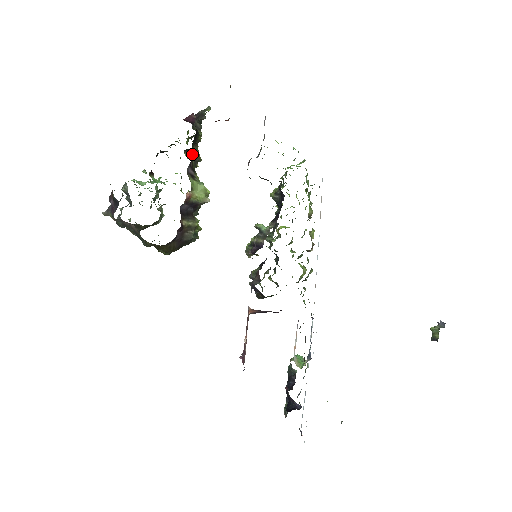
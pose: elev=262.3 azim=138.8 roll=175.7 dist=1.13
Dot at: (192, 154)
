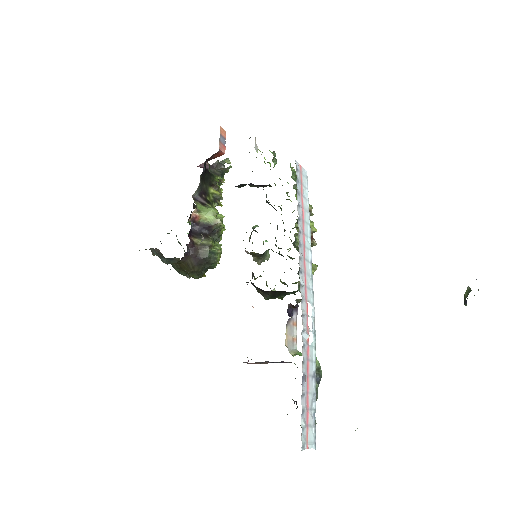
Dot at: (211, 193)
